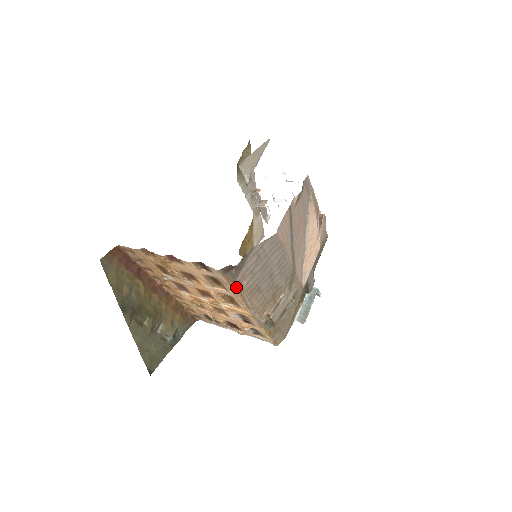
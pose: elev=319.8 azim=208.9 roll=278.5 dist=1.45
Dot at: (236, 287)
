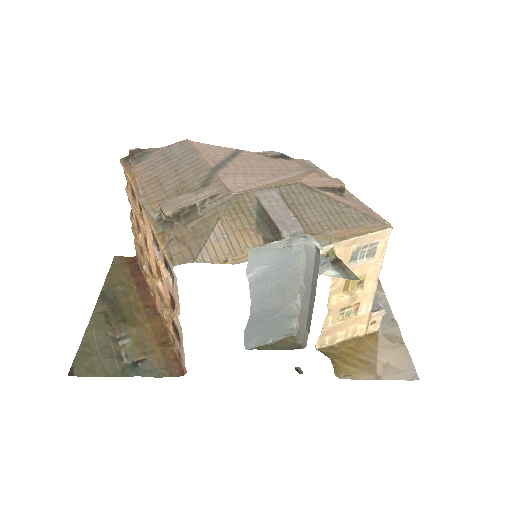
Dot at: (132, 175)
